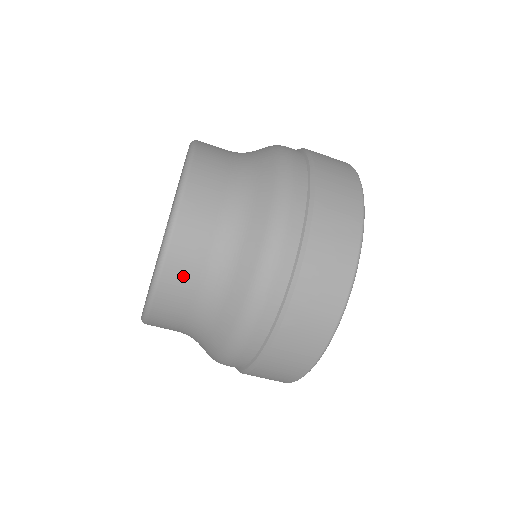
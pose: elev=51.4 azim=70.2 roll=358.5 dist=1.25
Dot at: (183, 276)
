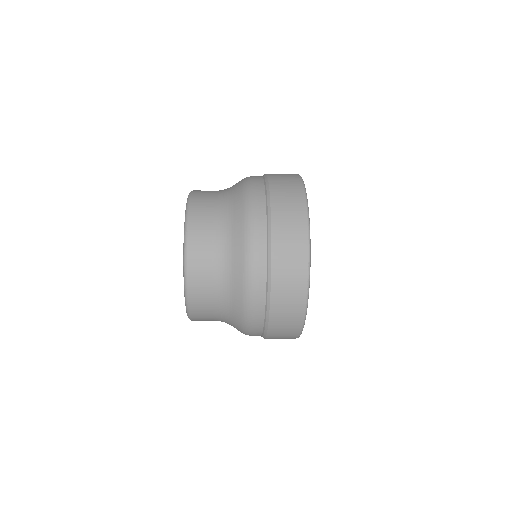
Dot at: occluded
